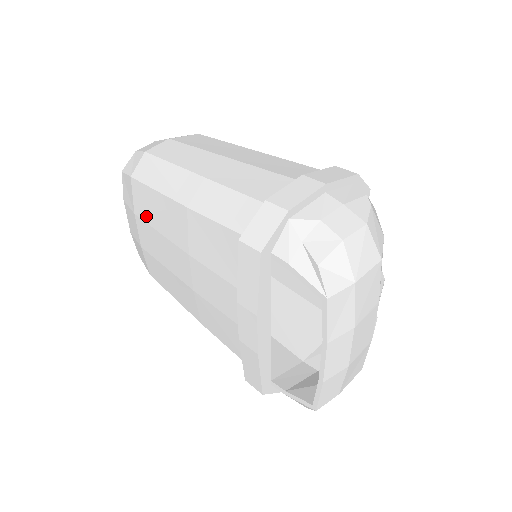
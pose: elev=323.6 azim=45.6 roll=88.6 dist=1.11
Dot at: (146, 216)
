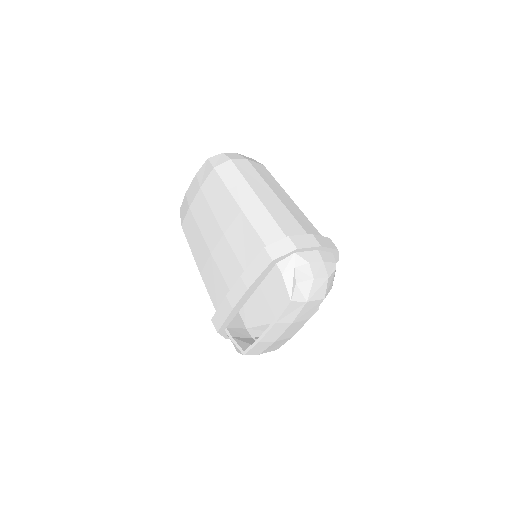
Dot at: (208, 195)
